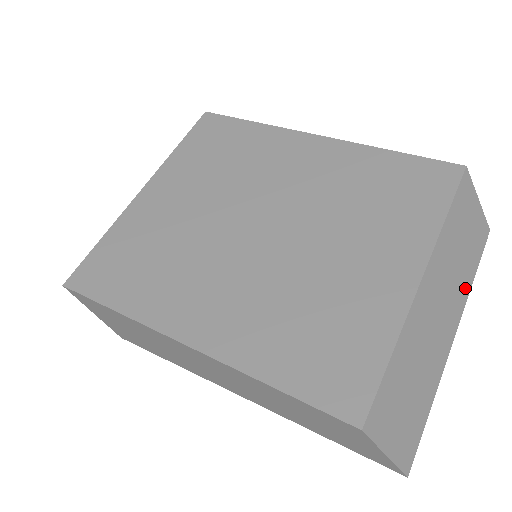
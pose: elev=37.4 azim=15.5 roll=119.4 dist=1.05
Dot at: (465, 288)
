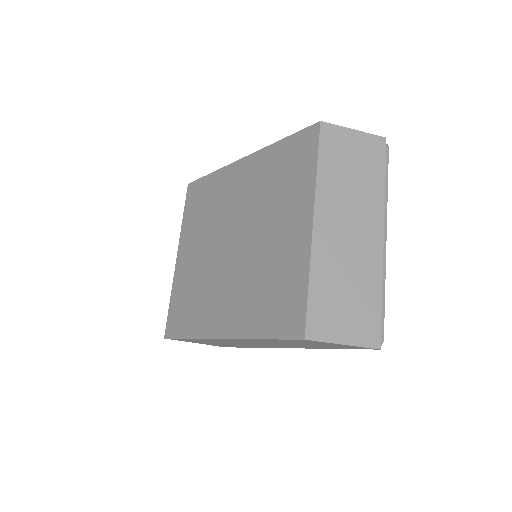
Dot at: (376, 198)
